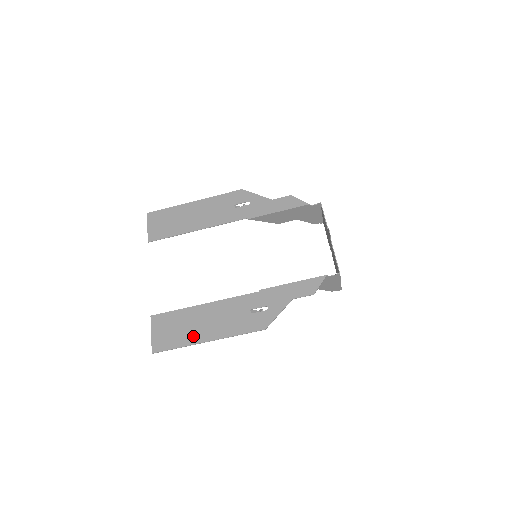
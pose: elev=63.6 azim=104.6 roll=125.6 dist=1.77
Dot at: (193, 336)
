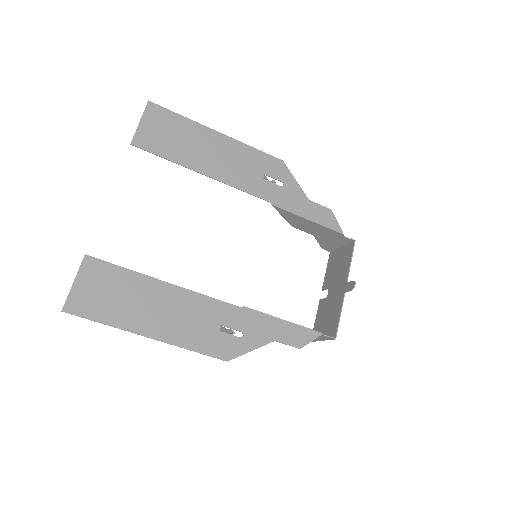
Dot at: (132, 319)
